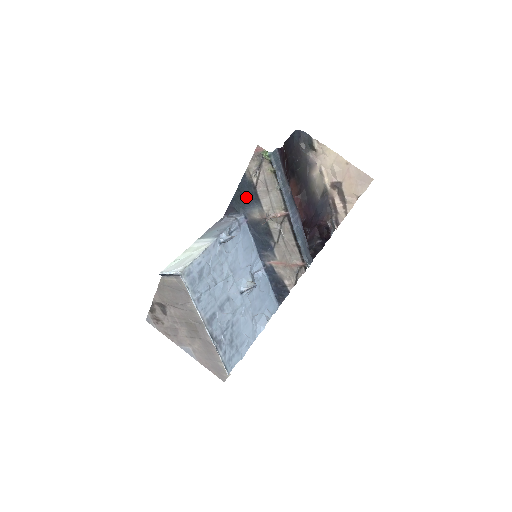
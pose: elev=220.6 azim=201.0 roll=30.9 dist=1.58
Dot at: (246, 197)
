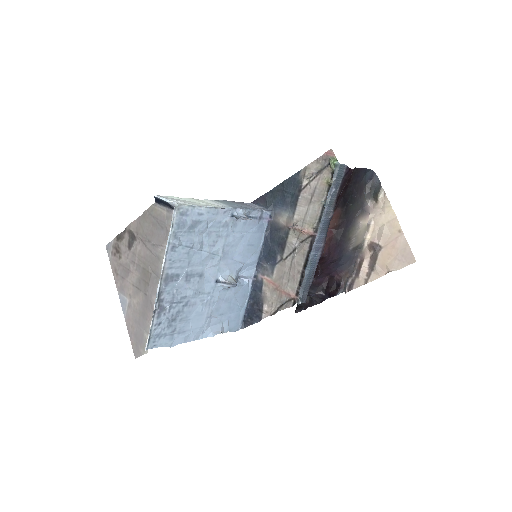
Dot at: (285, 195)
